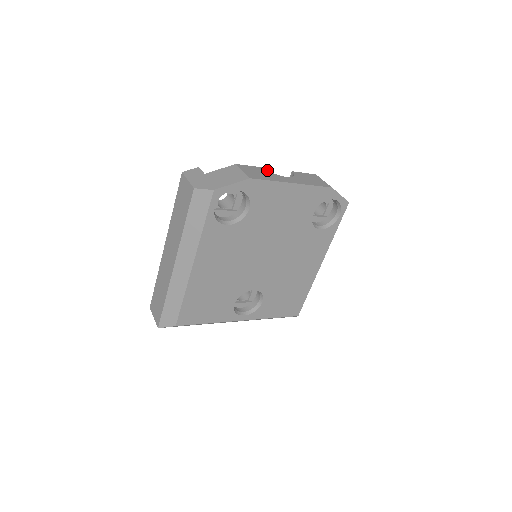
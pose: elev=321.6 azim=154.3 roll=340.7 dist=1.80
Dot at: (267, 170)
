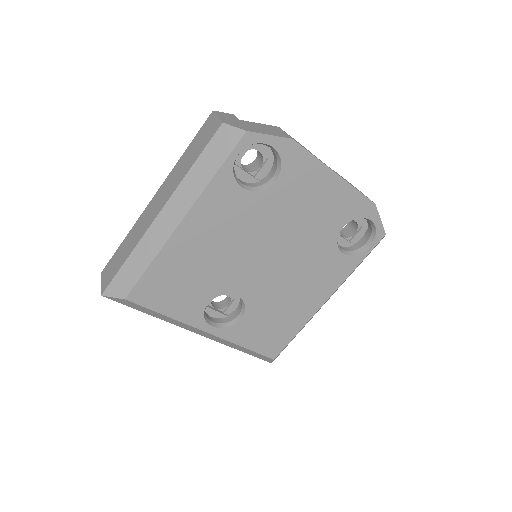
Dot at: occluded
